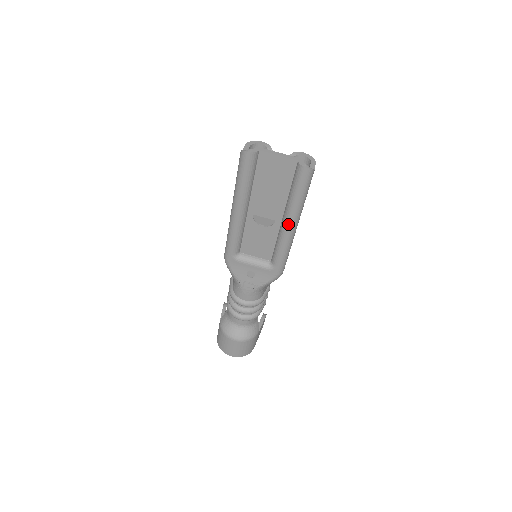
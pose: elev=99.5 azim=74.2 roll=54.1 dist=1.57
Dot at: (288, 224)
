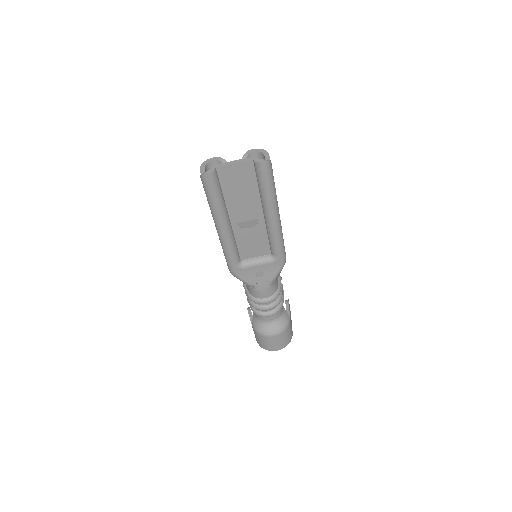
Dot at: (271, 216)
